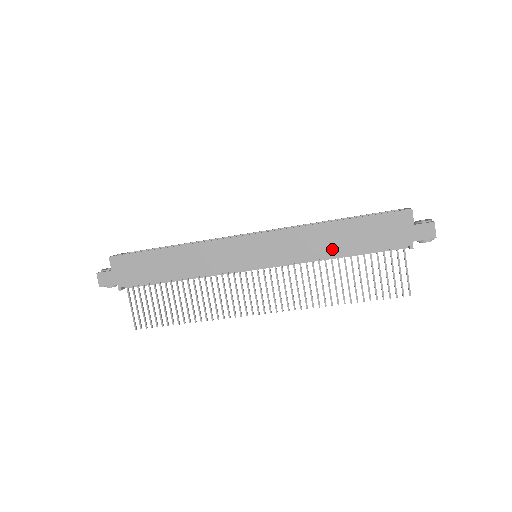
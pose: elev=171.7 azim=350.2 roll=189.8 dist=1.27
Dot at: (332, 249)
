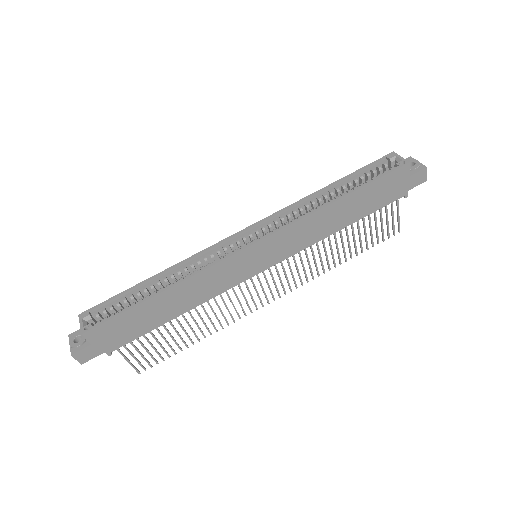
Dot at: (337, 225)
